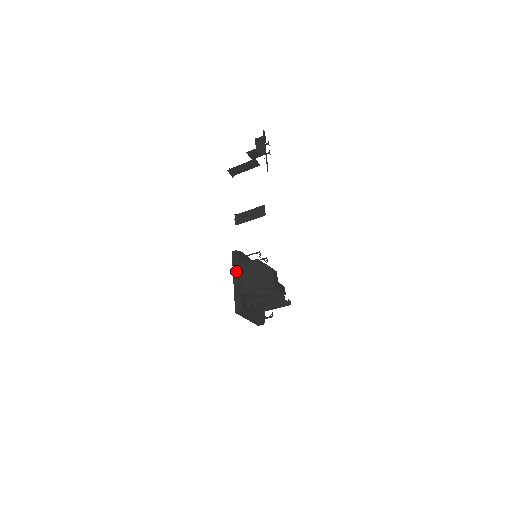
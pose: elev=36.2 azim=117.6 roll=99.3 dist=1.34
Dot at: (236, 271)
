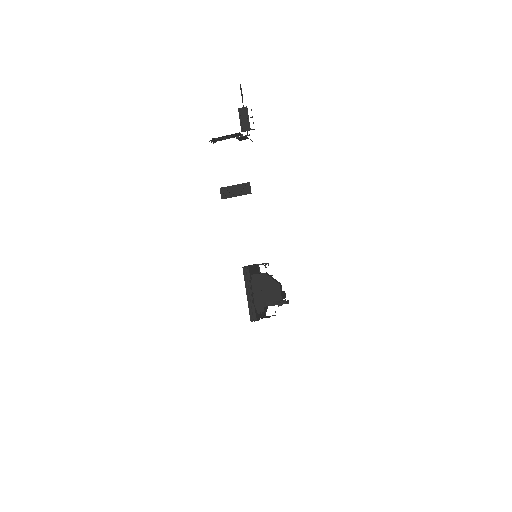
Dot at: (248, 286)
